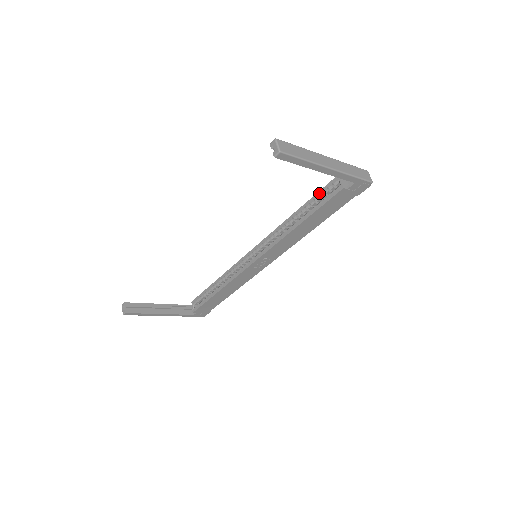
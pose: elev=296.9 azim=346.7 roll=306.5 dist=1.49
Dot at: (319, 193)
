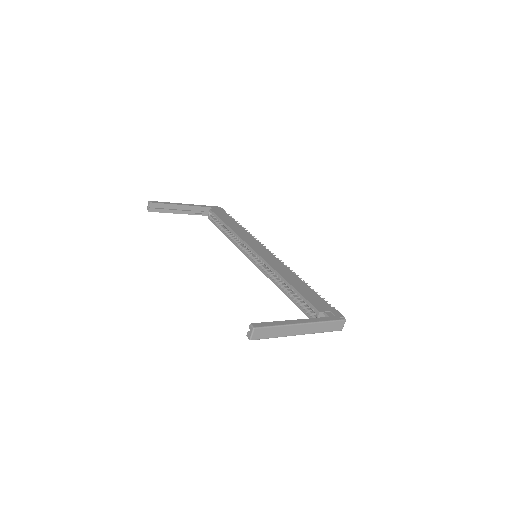
Dot at: (304, 300)
